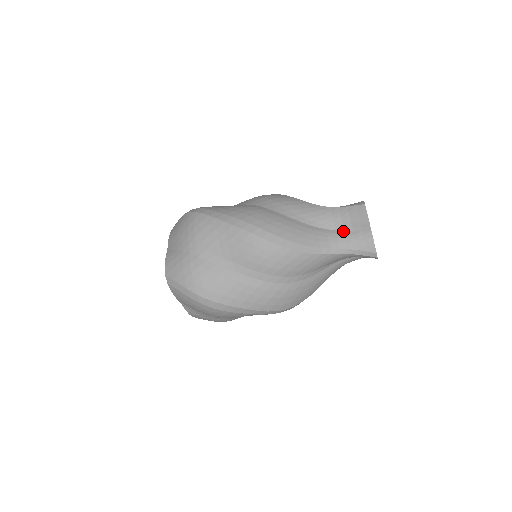
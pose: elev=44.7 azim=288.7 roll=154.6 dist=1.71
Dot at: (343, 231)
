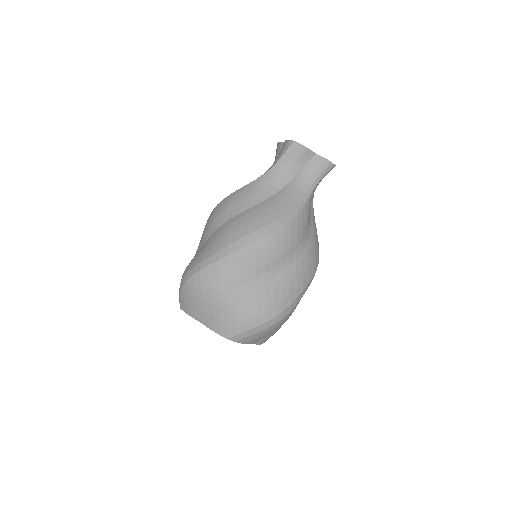
Dot at: (298, 173)
